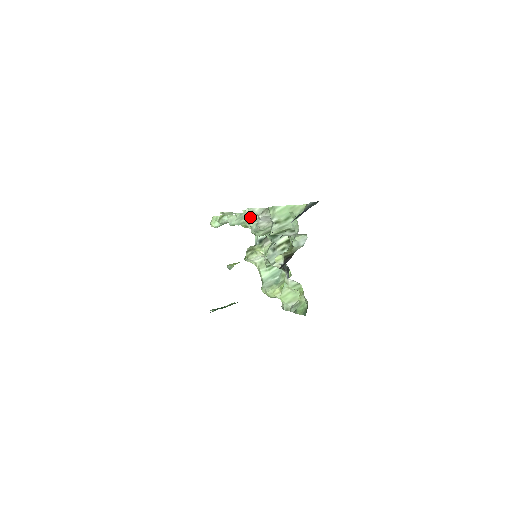
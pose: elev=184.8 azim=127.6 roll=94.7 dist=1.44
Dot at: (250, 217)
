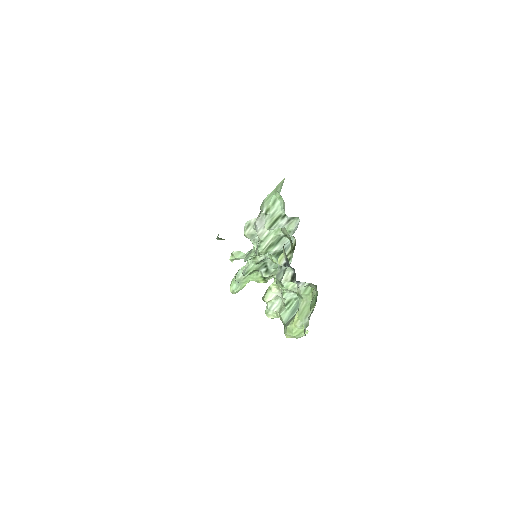
Dot at: (249, 231)
